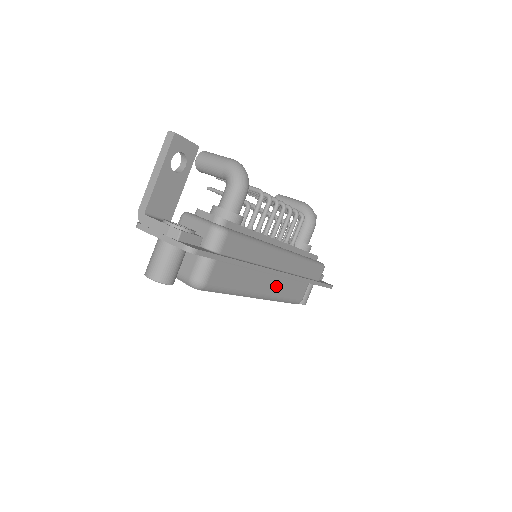
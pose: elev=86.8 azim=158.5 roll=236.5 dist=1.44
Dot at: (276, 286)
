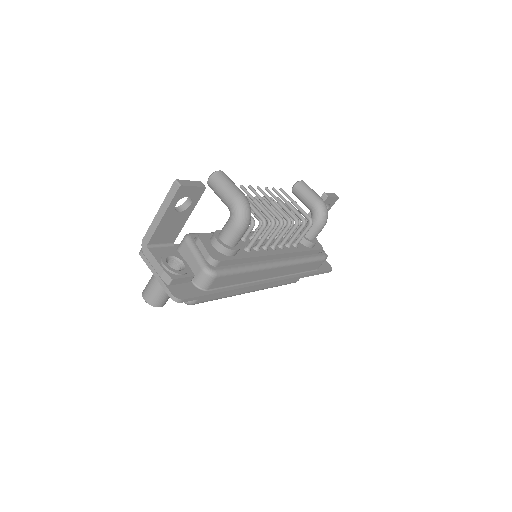
Dot at: occluded
